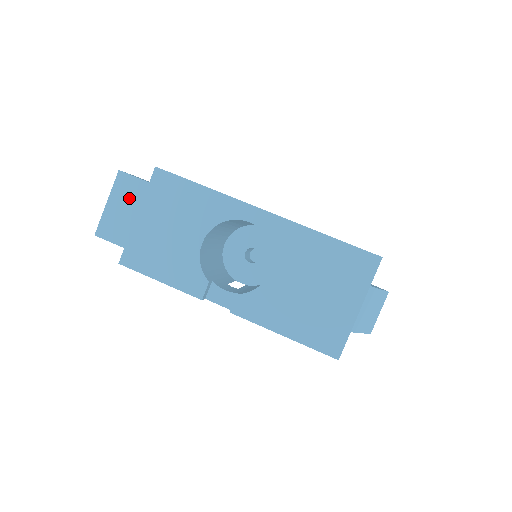
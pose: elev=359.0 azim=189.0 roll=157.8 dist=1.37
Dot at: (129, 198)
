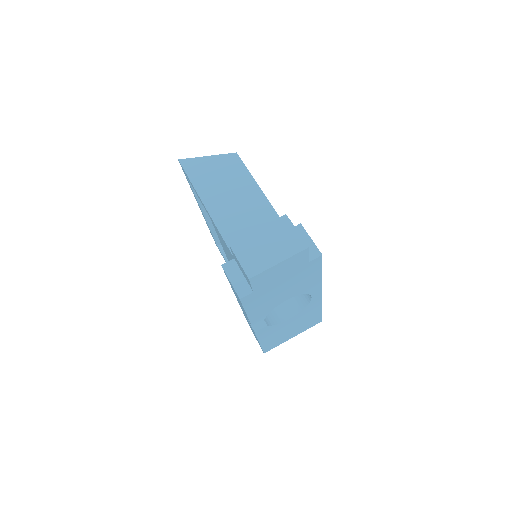
Dot at: (291, 266)
